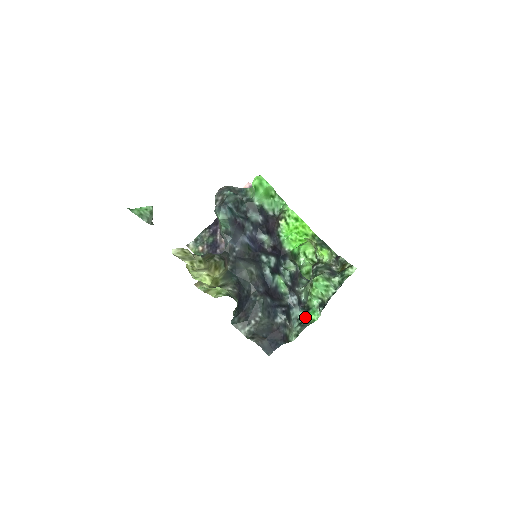
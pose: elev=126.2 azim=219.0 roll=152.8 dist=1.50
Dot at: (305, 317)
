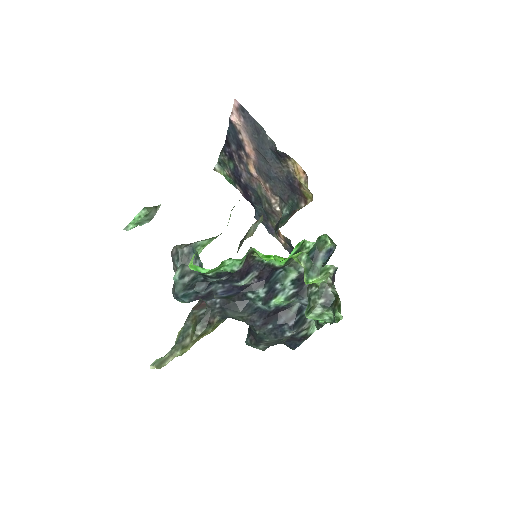
Dot at: (318, 320)
